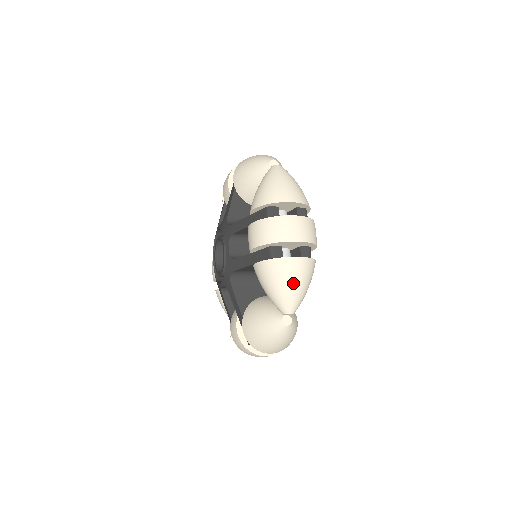
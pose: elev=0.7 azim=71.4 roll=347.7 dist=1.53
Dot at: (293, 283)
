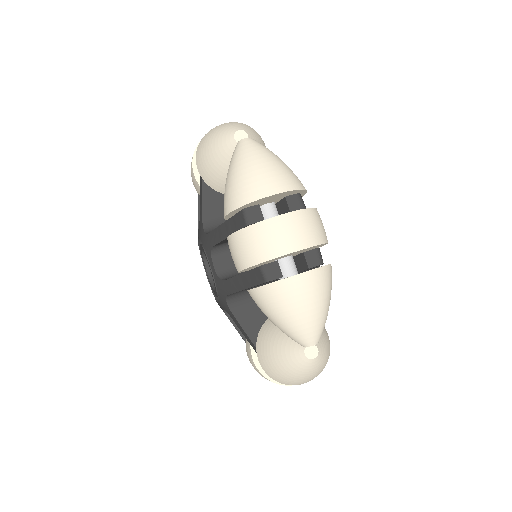
Dot at: (305, 309)
